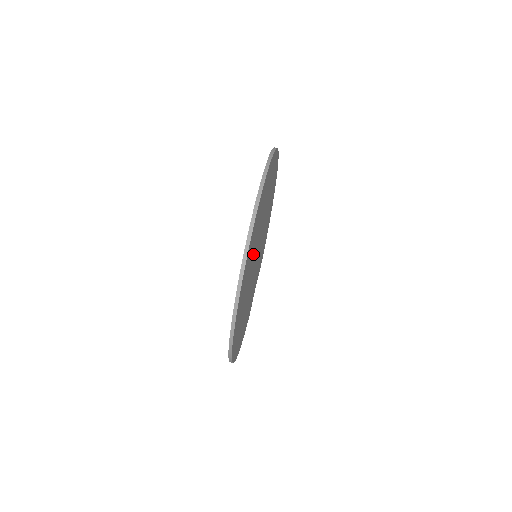
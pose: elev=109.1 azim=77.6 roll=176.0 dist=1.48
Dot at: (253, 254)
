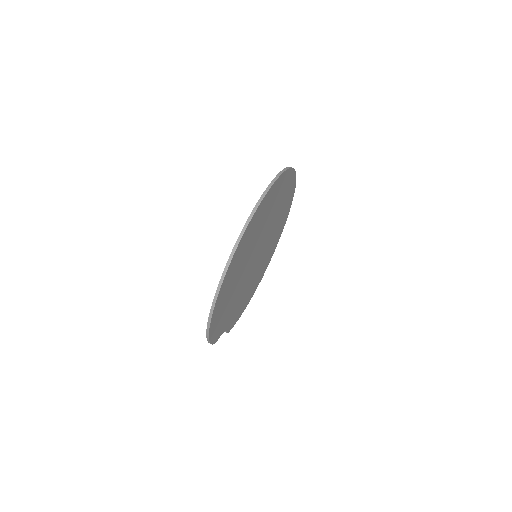
Dot at: (269, 219)
